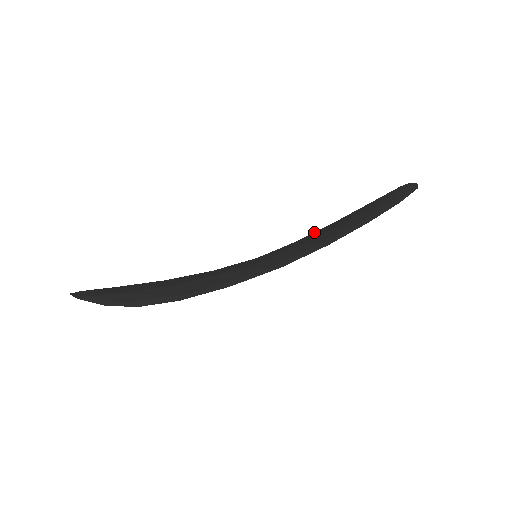
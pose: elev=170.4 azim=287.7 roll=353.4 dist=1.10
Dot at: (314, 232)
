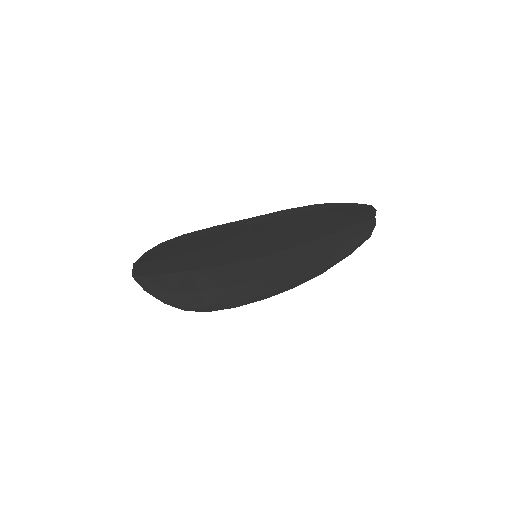
Dot at: (300, 243)
